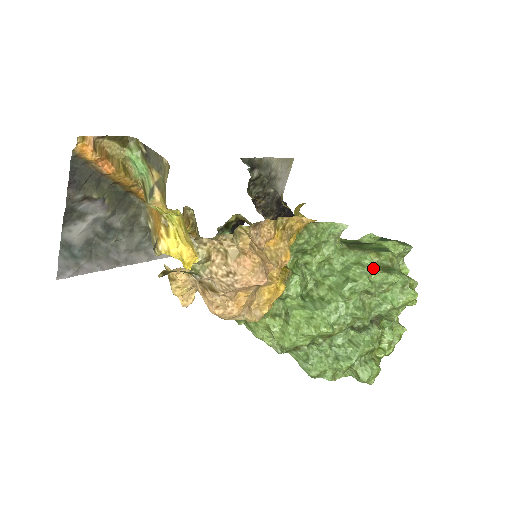
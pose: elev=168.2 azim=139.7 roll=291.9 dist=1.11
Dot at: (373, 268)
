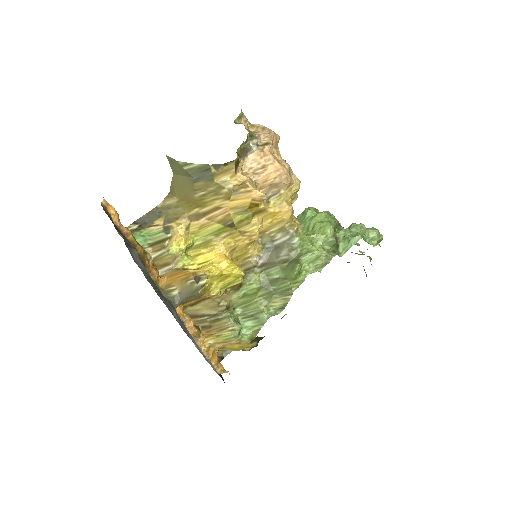
Dot at: occluded
